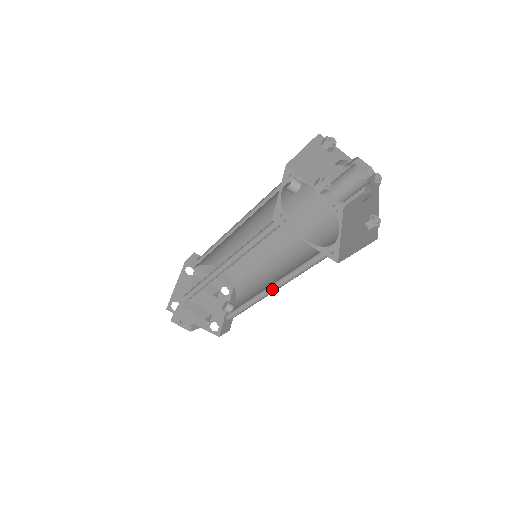
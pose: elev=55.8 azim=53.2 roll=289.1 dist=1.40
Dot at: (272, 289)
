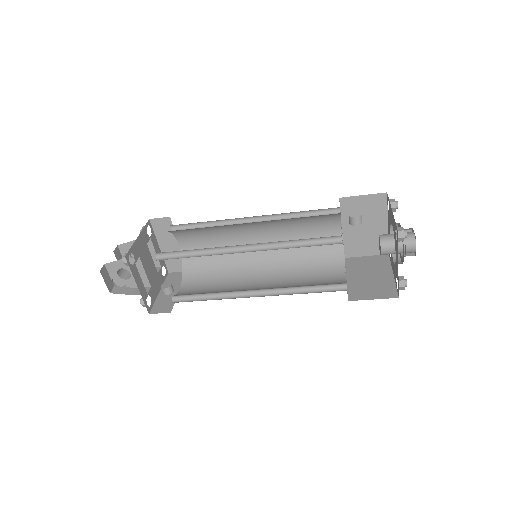
Dot at: (255, 293)
